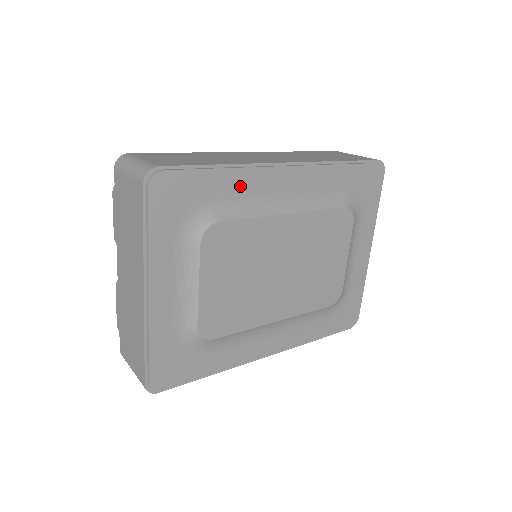
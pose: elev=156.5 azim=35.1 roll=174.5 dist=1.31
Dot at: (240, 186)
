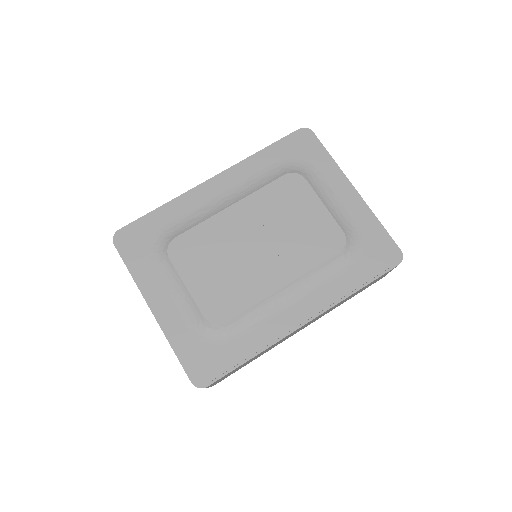
Dot at: (181, 211)
